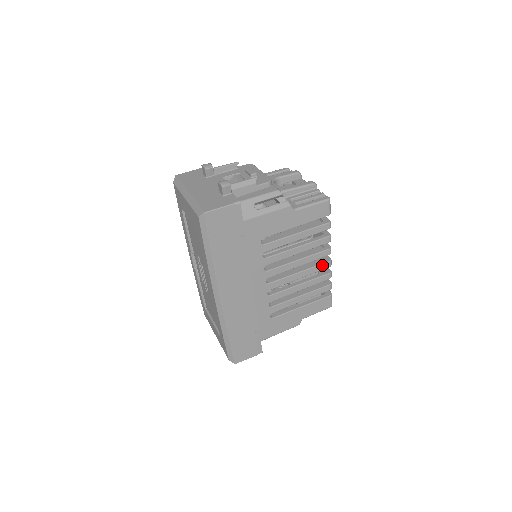
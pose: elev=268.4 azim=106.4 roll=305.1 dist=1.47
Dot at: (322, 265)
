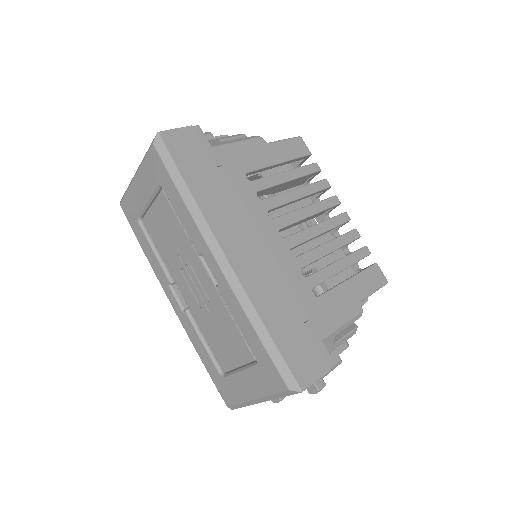
Dot at: (339, 217)
